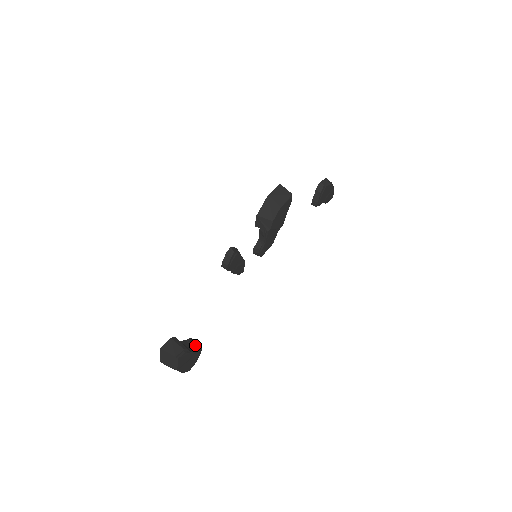
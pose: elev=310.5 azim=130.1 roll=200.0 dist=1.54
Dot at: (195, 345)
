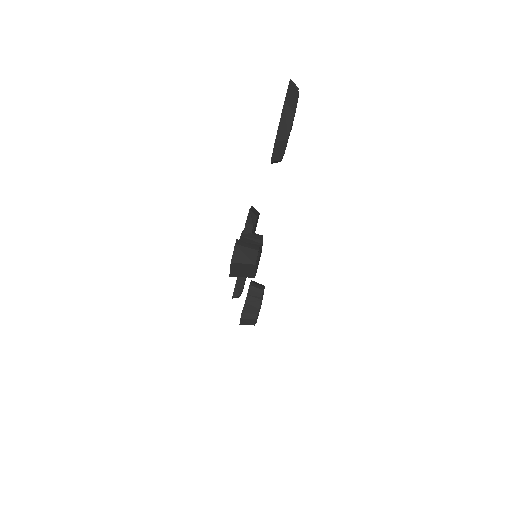
Dot at: (257, 295)
